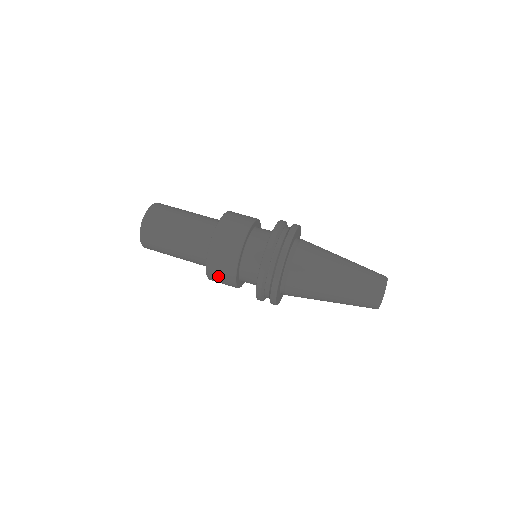
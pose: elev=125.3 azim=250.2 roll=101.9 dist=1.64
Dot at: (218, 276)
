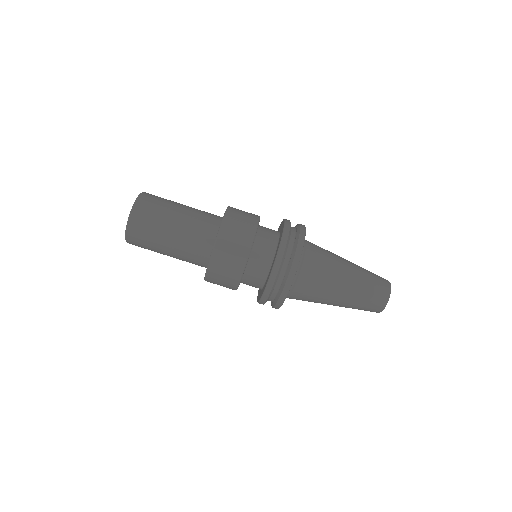
Dot at: occluded
